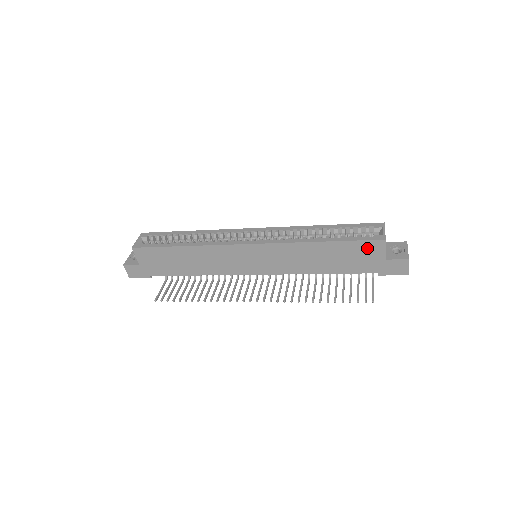
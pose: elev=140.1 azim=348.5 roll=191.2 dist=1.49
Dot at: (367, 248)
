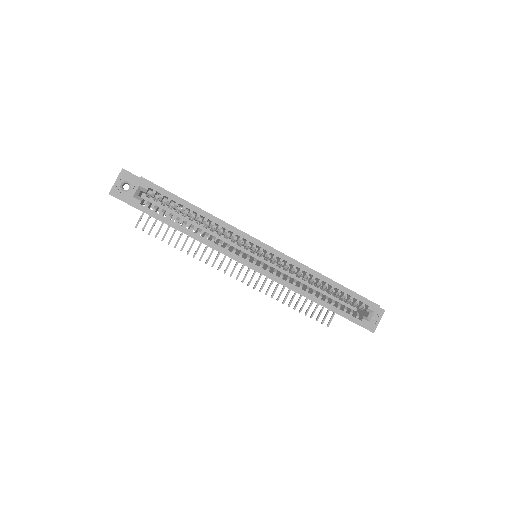
Dot at: occluded
